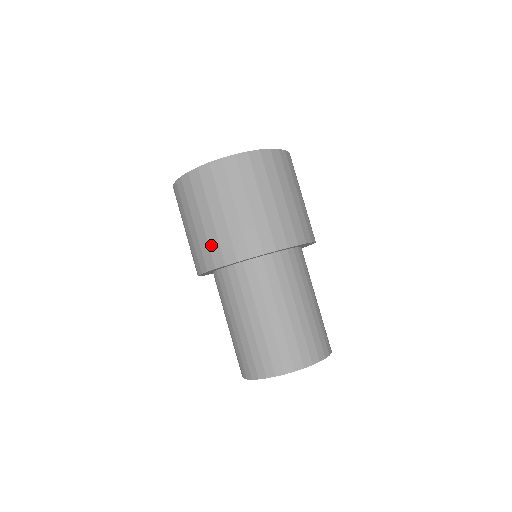
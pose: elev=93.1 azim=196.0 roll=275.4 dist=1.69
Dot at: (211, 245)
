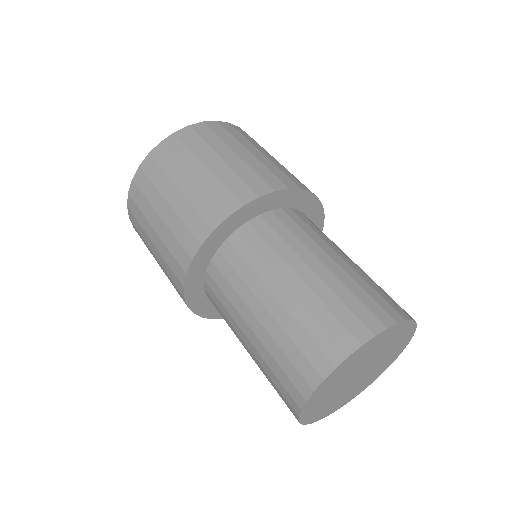
Dot at: (244, 176)
